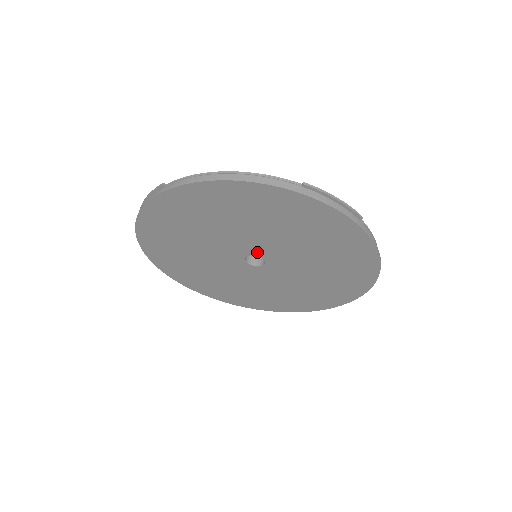
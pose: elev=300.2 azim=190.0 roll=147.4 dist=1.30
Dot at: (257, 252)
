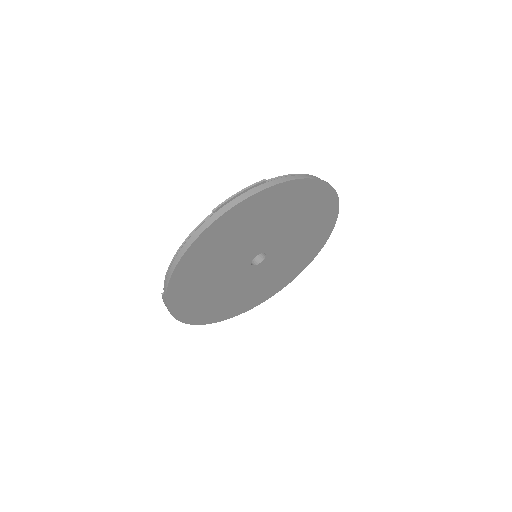
Dot at: (251, 256)
